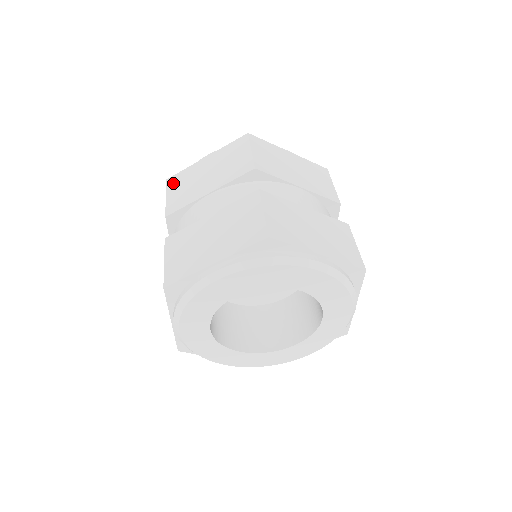
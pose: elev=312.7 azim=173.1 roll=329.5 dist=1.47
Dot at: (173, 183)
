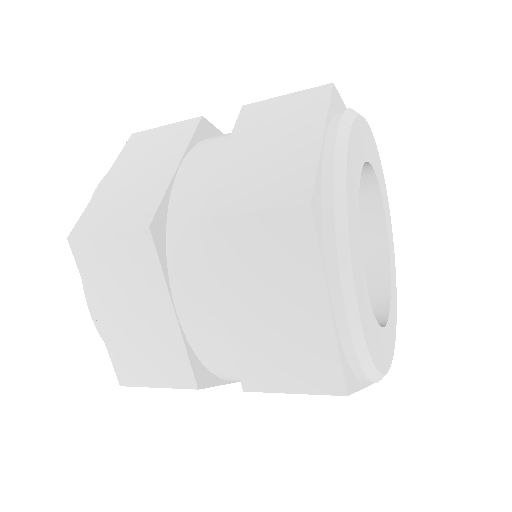
Dot at: occluded
